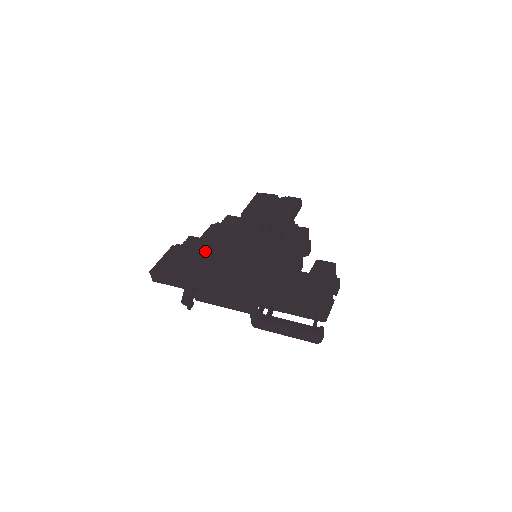
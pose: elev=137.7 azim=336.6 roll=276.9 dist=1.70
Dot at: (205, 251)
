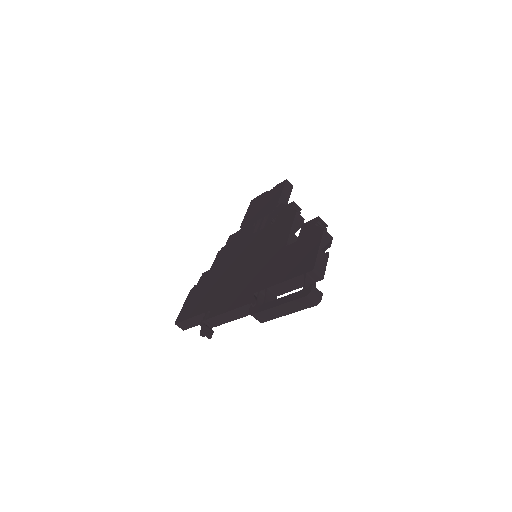
Dot at: (213, 278)
